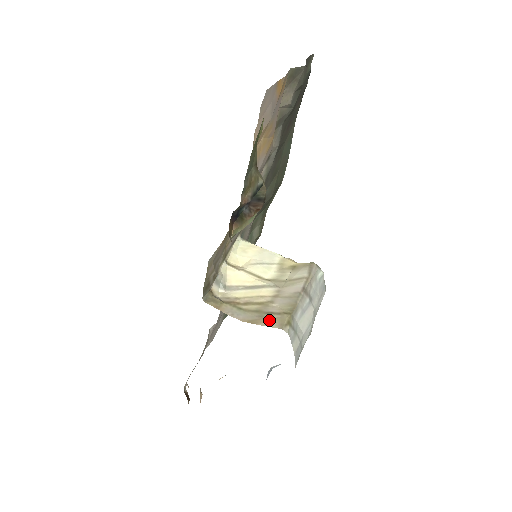
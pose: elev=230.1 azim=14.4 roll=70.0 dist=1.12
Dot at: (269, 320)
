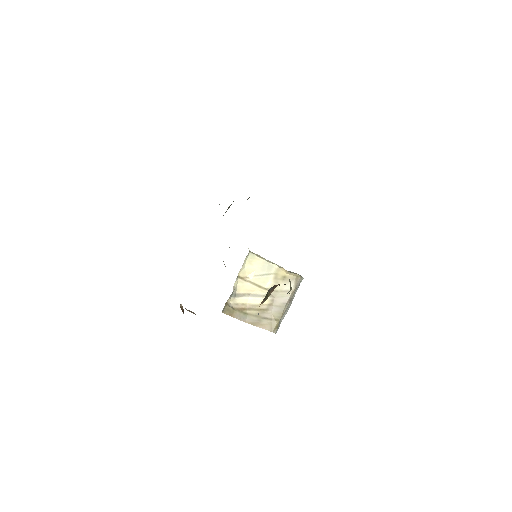
Dot at: (264, 324)
